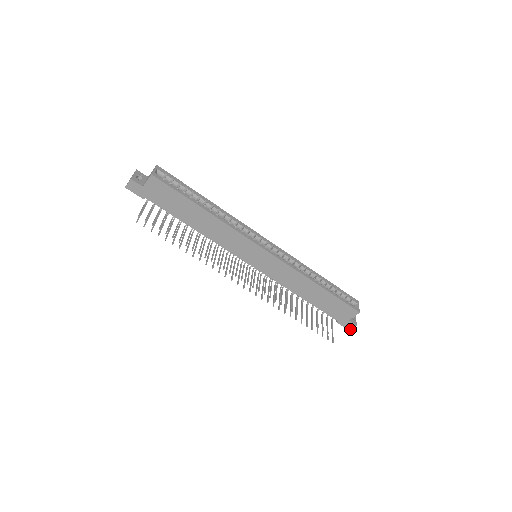
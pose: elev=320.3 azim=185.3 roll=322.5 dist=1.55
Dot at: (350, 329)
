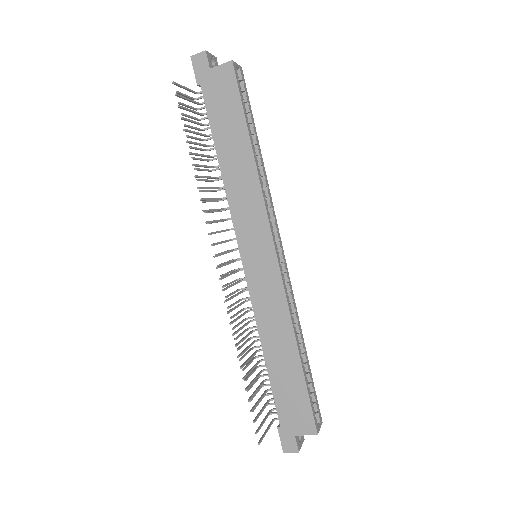
Dot at: (286, 452)
